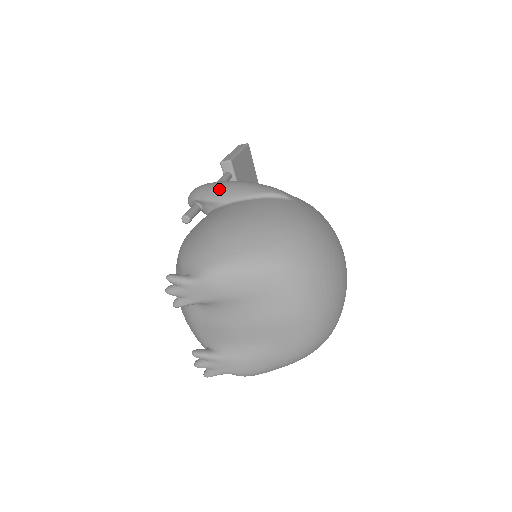
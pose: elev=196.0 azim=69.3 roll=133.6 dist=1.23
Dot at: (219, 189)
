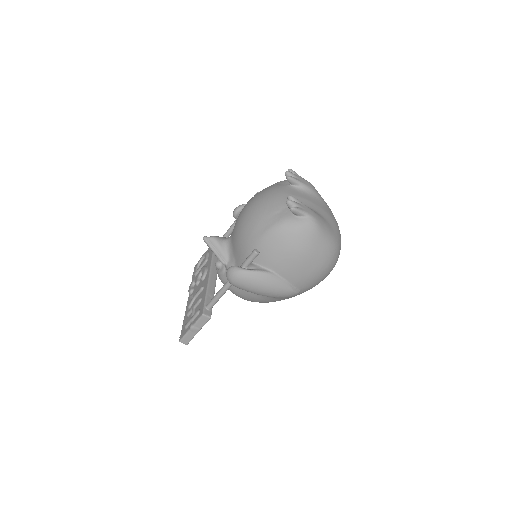
Dot at: occluded
